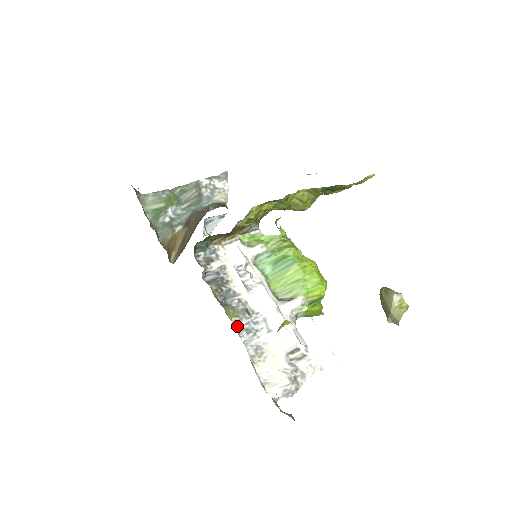
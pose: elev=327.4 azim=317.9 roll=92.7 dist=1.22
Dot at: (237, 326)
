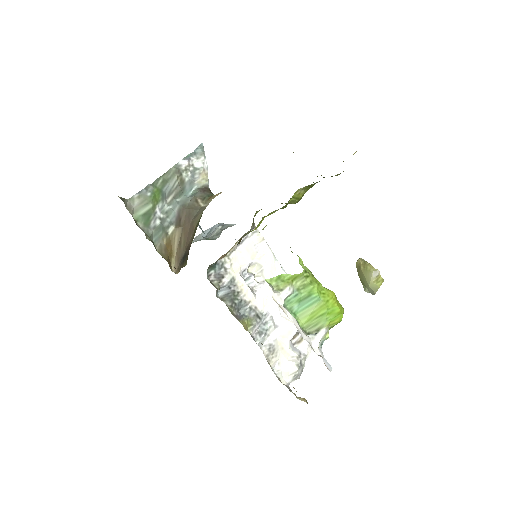
Dot at: (252, 333)
